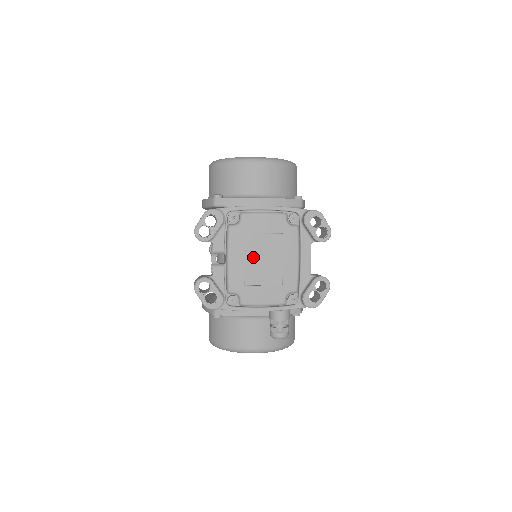
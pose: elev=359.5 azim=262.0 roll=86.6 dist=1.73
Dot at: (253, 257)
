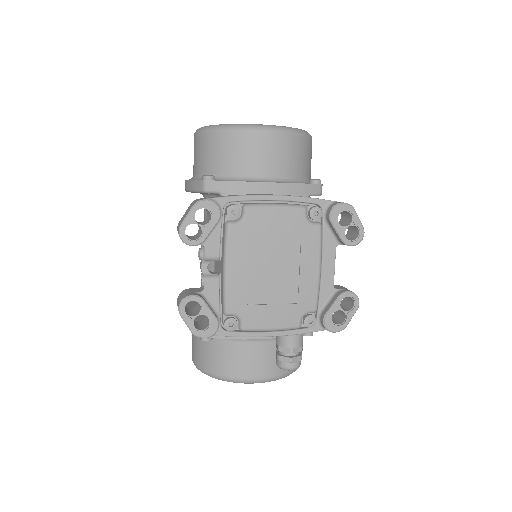
Dot at: (260, 266)
